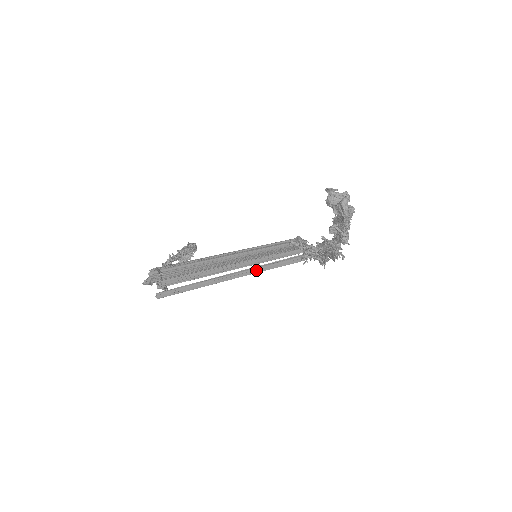
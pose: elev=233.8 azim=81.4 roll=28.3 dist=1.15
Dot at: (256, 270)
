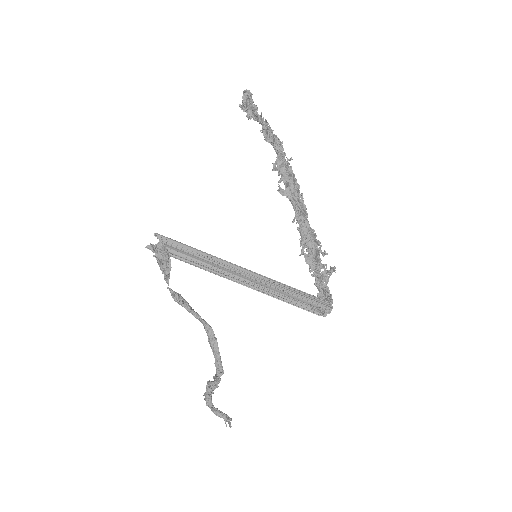
Dot at: (265, 279)
